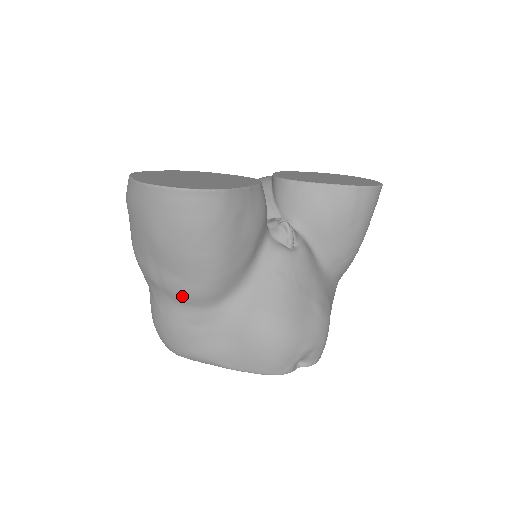
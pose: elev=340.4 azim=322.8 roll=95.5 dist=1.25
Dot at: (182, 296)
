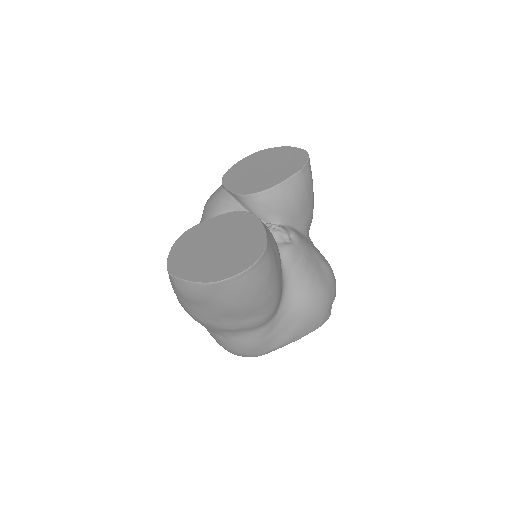
Dot at: (258, 325)
